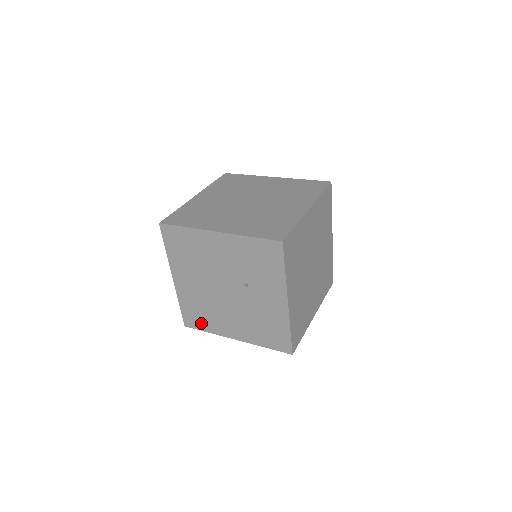
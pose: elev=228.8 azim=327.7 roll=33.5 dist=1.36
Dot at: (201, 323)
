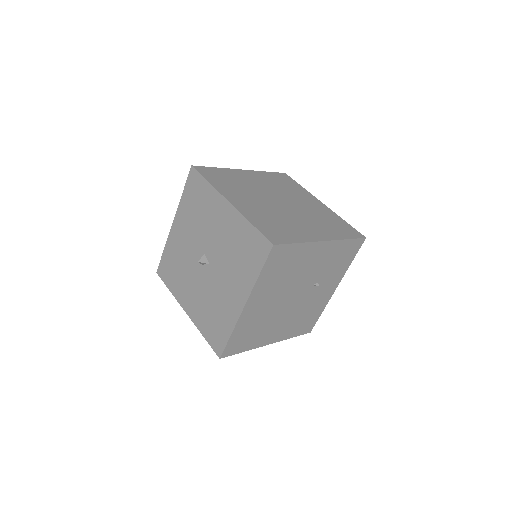
Dot at: (243, 345)
